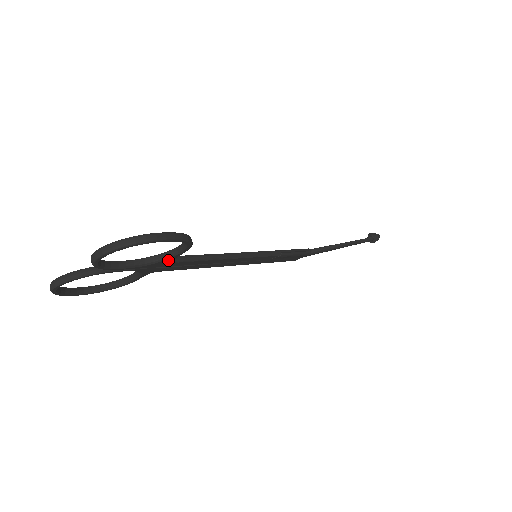
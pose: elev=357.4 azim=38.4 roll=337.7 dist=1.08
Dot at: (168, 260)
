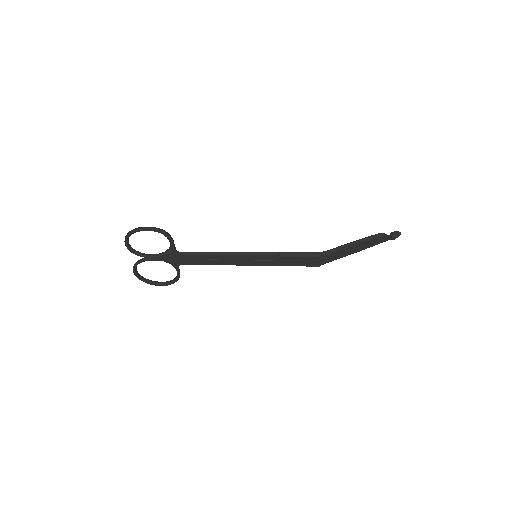
Dot at: (172, 251)
